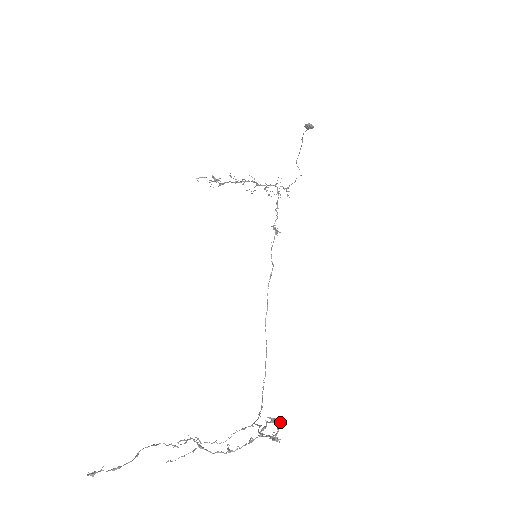
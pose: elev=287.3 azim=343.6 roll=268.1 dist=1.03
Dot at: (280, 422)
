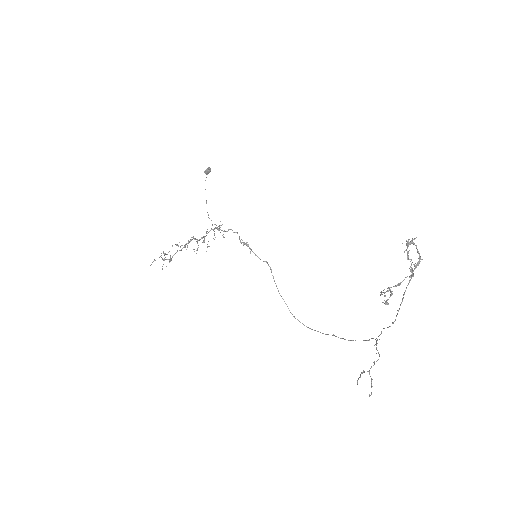
Dot at: (412, 241)
